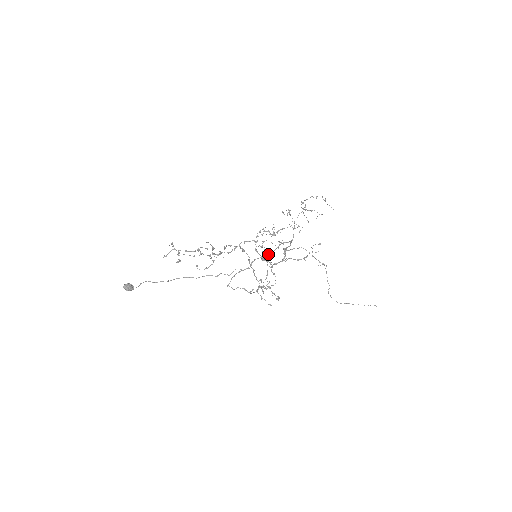
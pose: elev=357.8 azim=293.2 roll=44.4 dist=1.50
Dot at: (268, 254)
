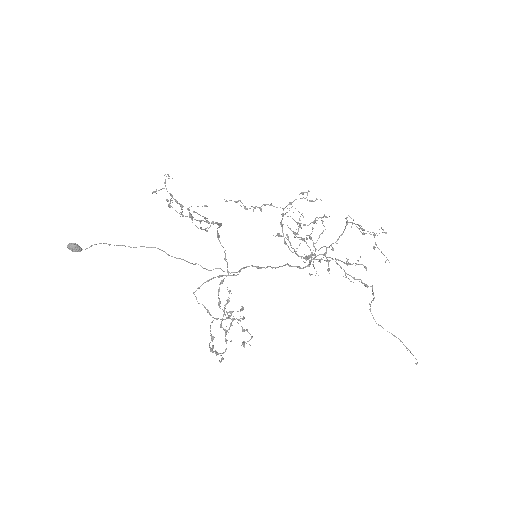
Dot at: (269, 266)
